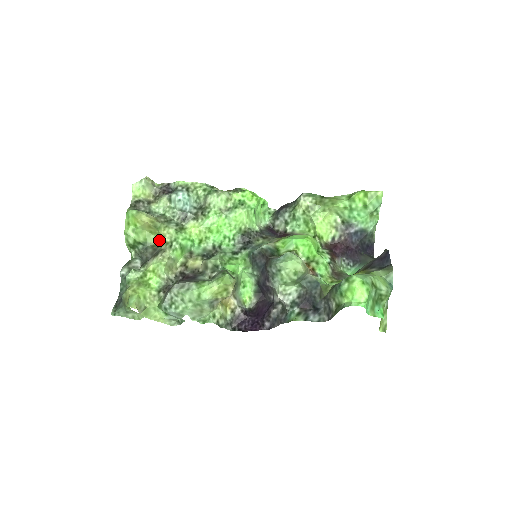
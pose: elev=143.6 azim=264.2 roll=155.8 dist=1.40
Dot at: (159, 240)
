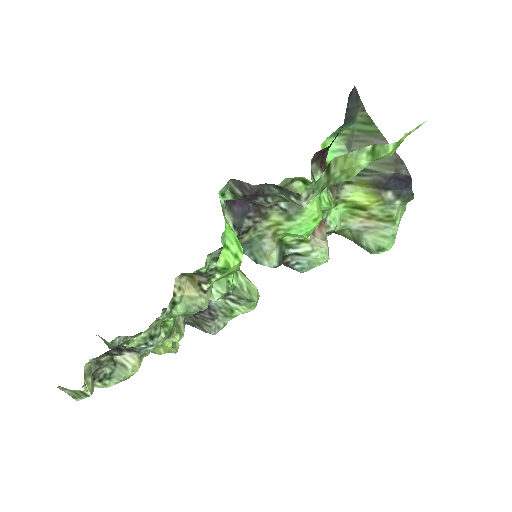
Dot at: occluded
